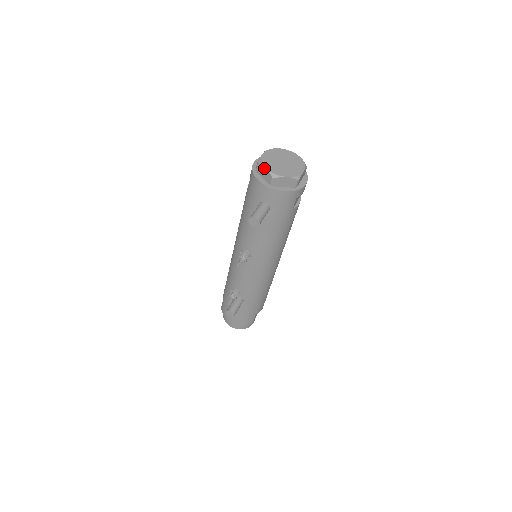
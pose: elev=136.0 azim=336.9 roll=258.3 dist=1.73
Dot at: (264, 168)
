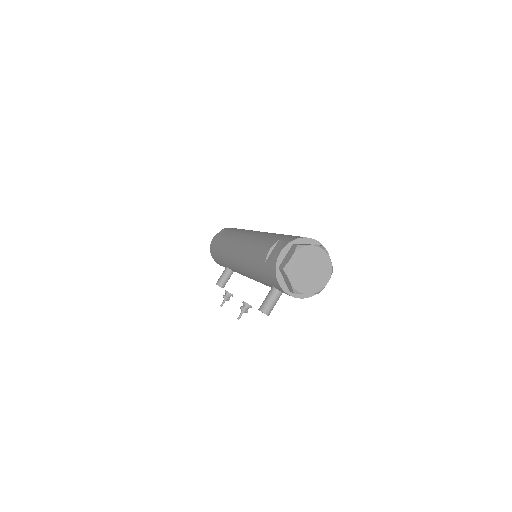
Dot at: (288, 280)
